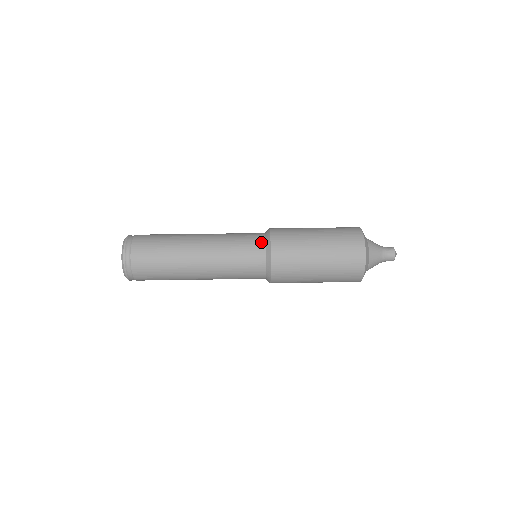
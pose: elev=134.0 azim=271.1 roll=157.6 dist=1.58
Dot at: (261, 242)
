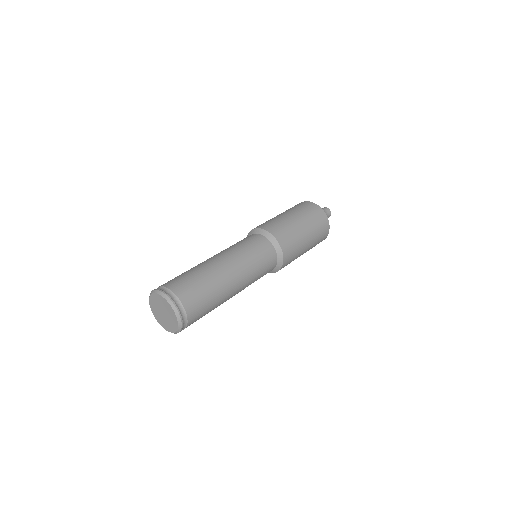
Dot at: (255, 235)
